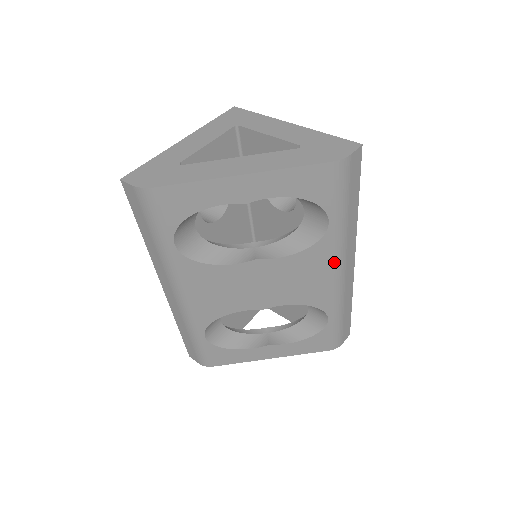
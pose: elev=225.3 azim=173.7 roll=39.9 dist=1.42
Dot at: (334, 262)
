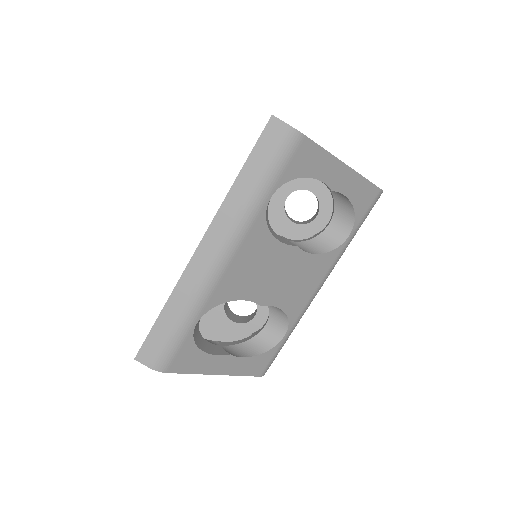
Dot at: (326, 275)
